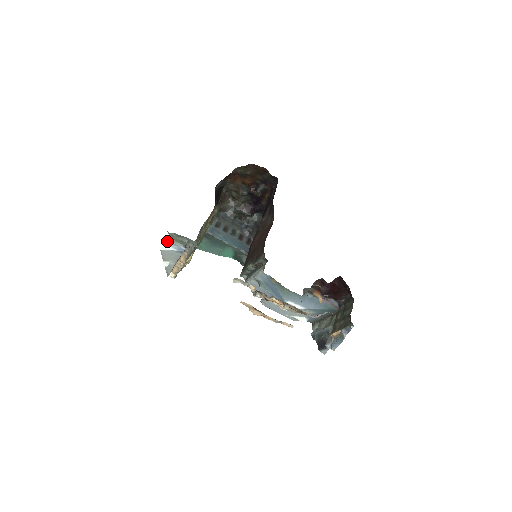
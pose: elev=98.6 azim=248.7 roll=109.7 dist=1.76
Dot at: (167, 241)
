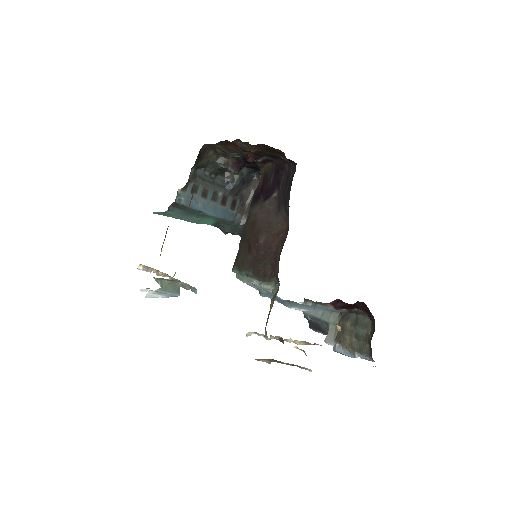
Dot at: (155, 291)
